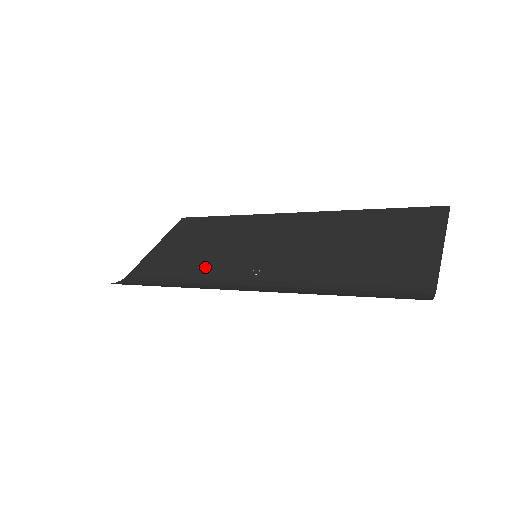
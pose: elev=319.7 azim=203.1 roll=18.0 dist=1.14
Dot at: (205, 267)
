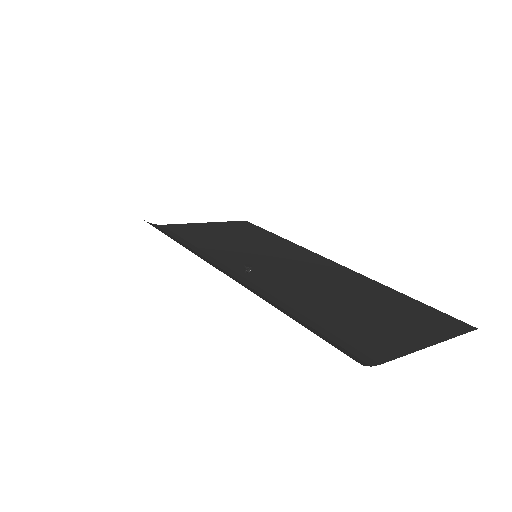
Dot at: (217, 249)
